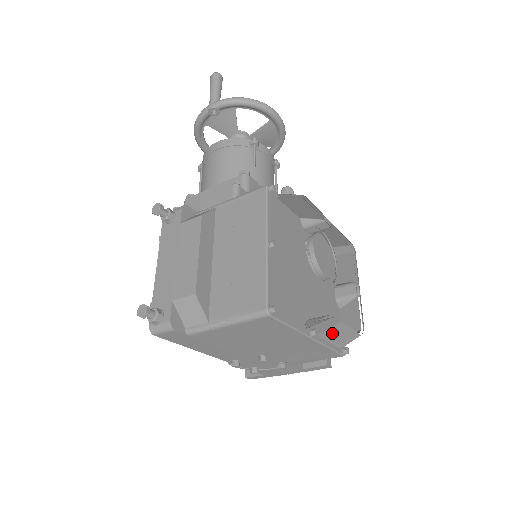
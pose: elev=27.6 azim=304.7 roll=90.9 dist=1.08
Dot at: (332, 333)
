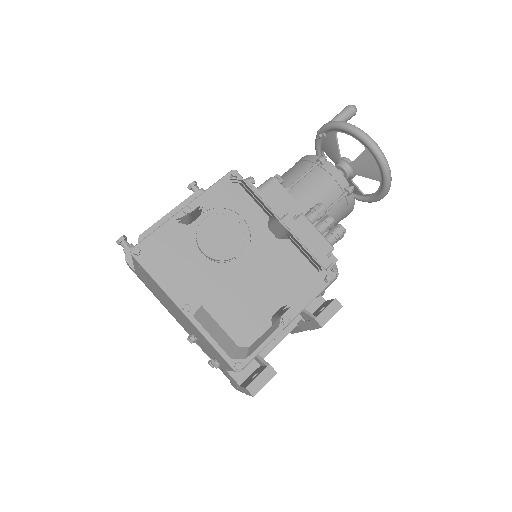
Dot at: (205, 321)
